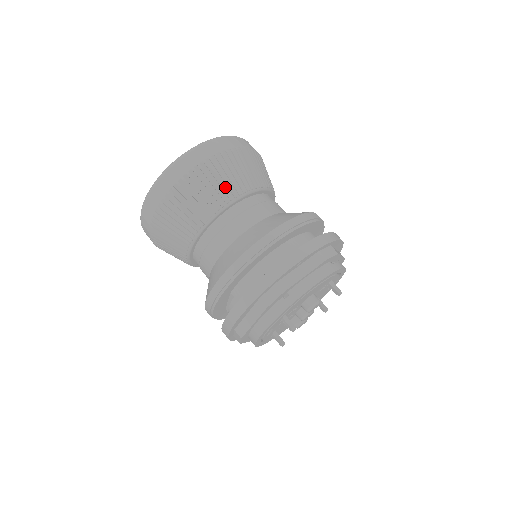
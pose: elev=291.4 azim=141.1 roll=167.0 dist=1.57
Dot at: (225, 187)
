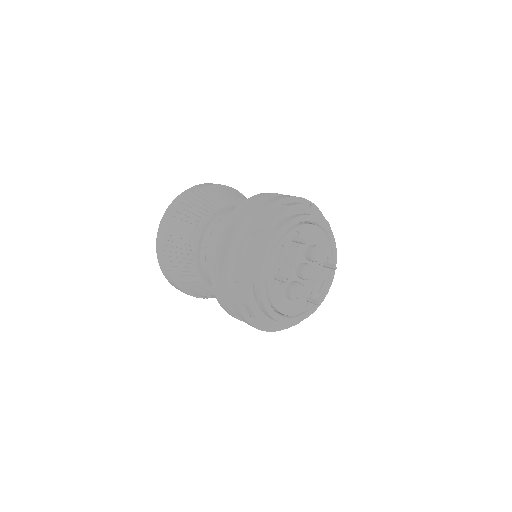
Dot at: occluded
